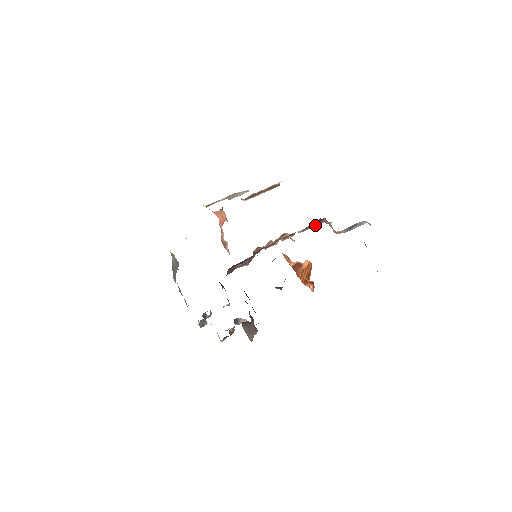
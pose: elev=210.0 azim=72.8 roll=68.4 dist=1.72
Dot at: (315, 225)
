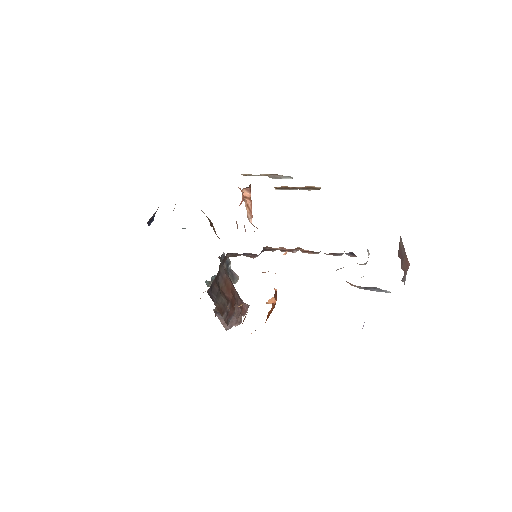
Dot at: (349, 255)
